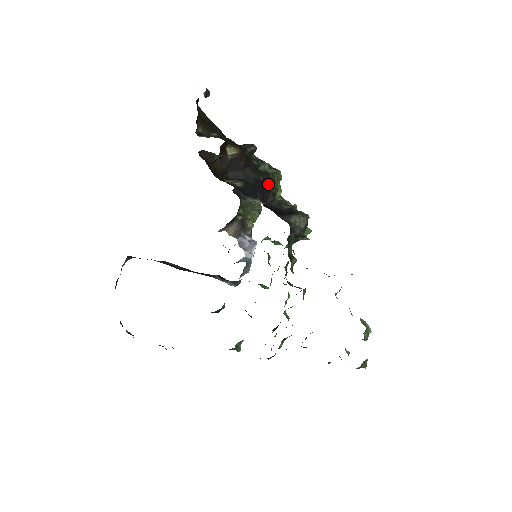
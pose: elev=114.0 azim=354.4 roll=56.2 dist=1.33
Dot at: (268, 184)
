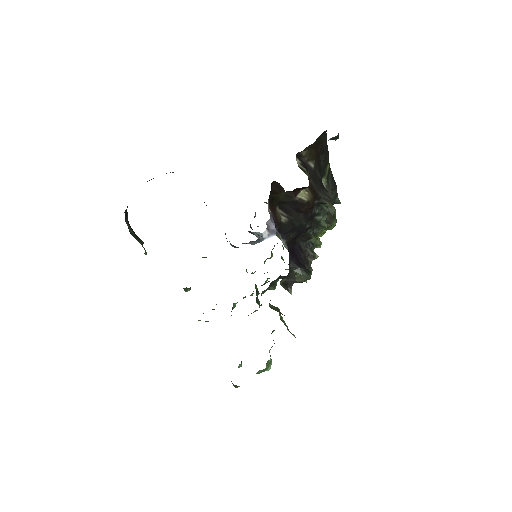
Dot at: (312, 229)
